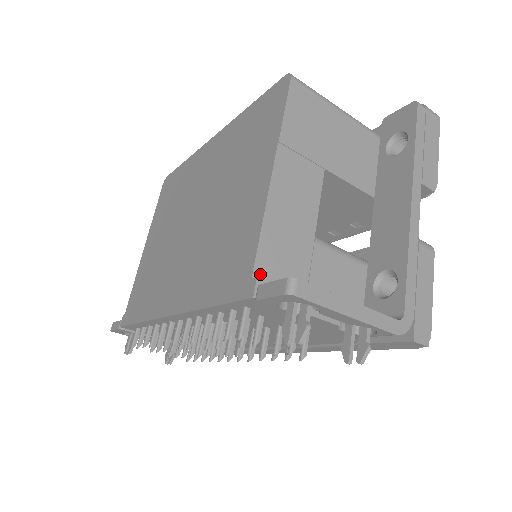
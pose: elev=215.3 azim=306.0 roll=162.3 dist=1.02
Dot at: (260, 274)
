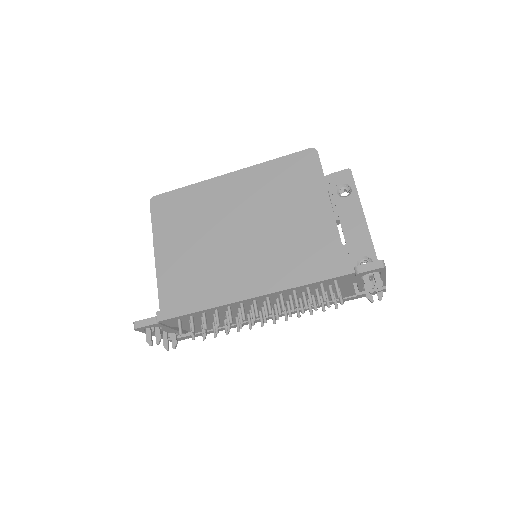
Dot at: occluded
